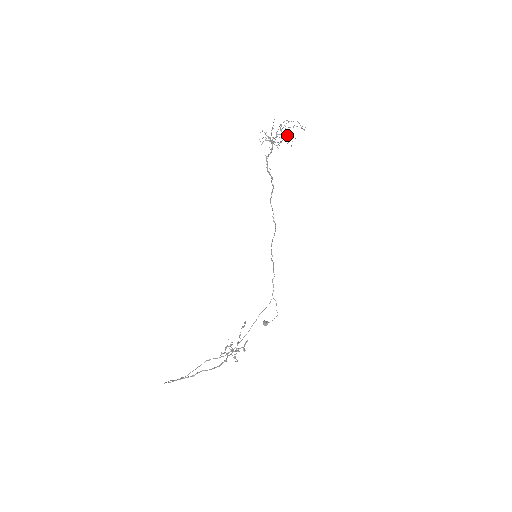
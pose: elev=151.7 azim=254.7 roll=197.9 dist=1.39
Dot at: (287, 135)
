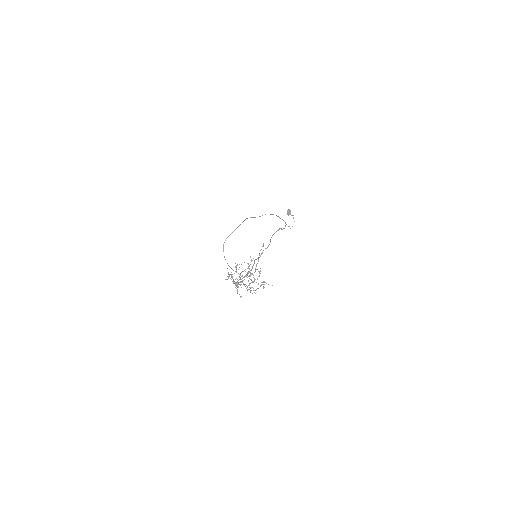
Dot at: occluded
